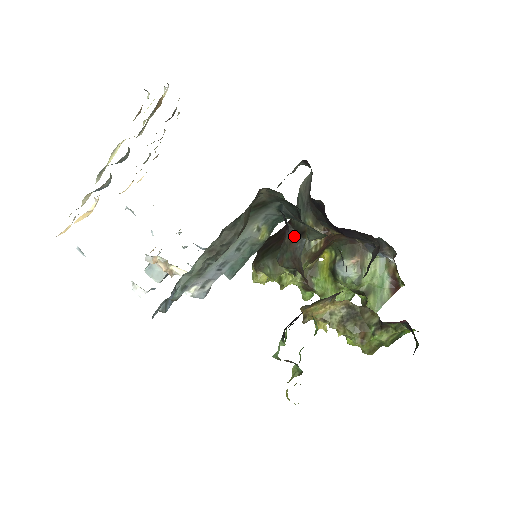
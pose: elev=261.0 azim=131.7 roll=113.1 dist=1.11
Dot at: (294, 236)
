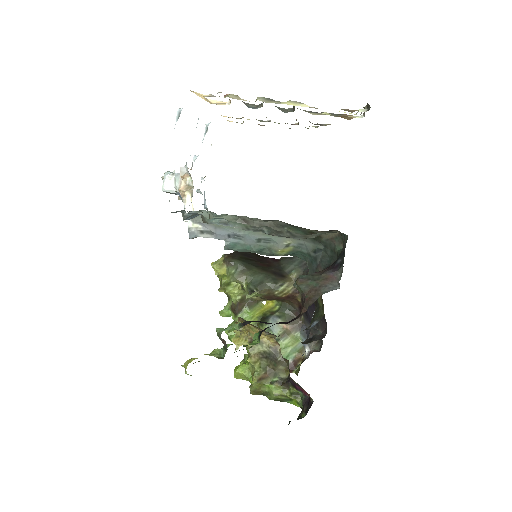
Dot at: (334, 278)
